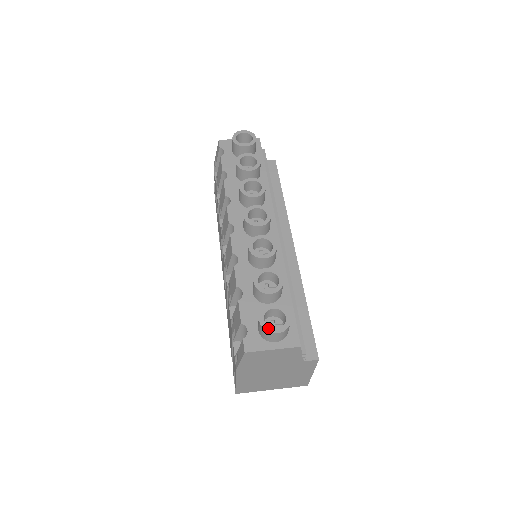
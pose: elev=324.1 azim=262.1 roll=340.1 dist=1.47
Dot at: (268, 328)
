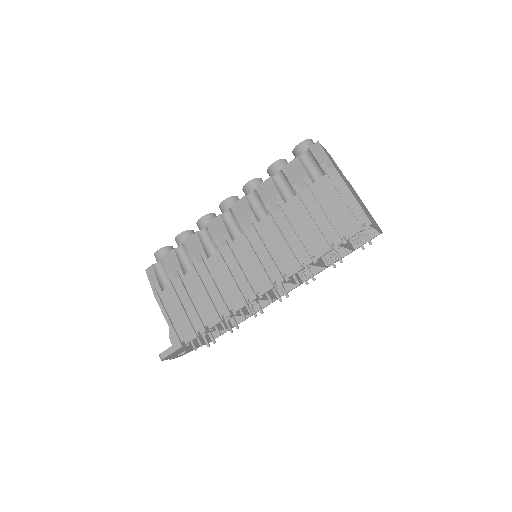
Dot at: (306, 141)
